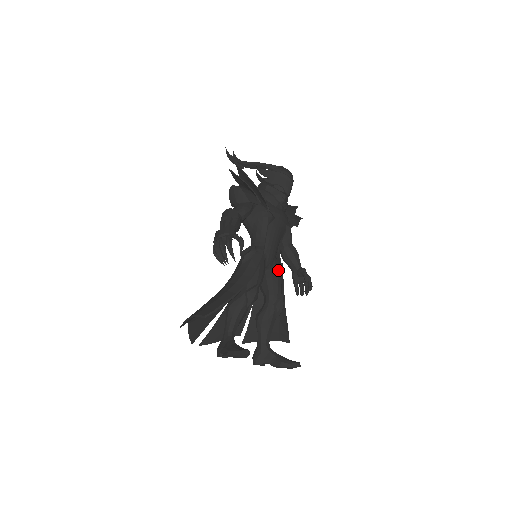
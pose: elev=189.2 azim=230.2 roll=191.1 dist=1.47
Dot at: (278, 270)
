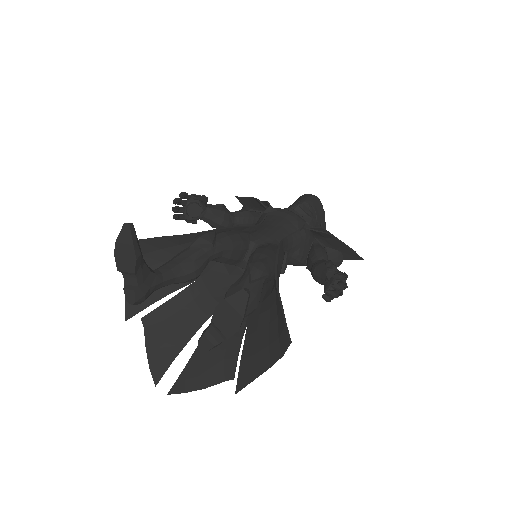
Dot at: (273, 248)
